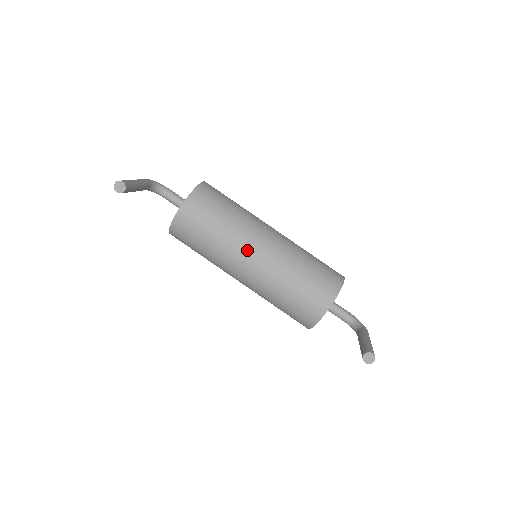
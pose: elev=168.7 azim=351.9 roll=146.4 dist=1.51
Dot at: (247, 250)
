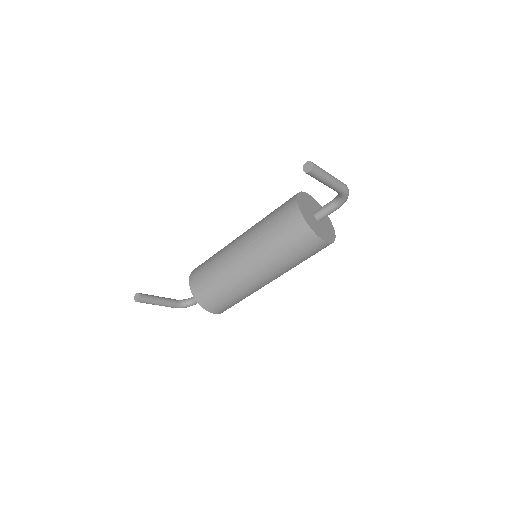
Dot at: (232, 250)
